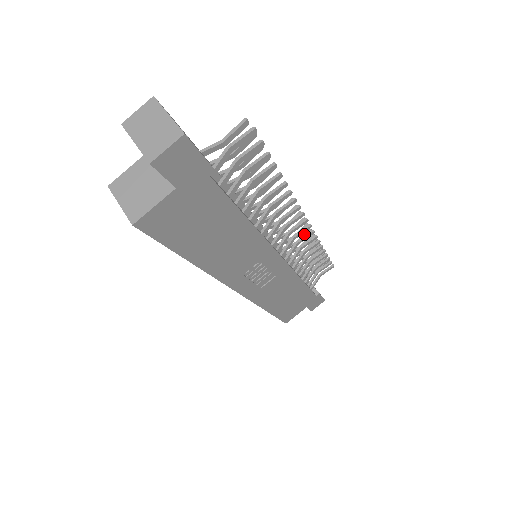
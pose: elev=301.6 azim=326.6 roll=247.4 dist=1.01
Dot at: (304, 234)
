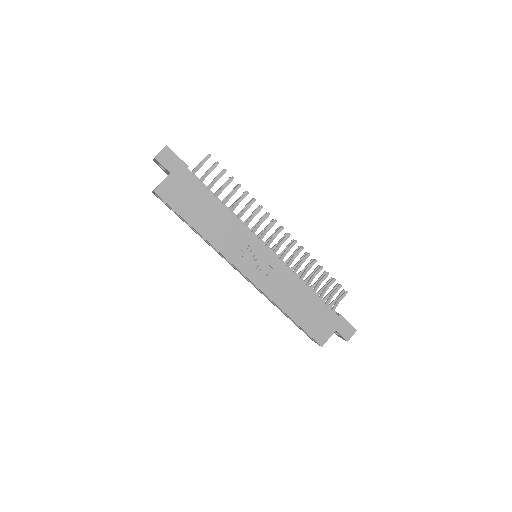
Dot at: (296, 250)
